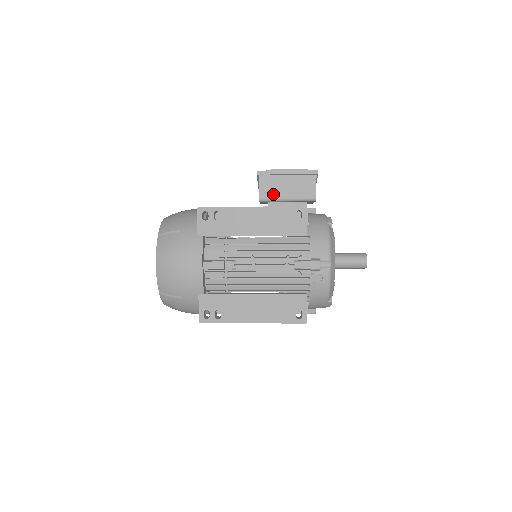
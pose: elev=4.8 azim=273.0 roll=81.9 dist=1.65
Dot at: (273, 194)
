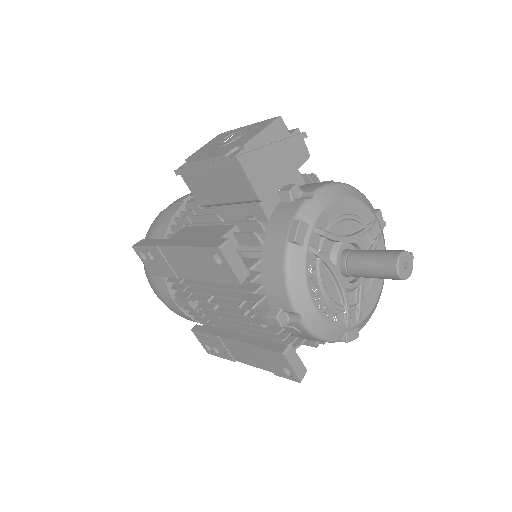
Dot at: (209, 198)
